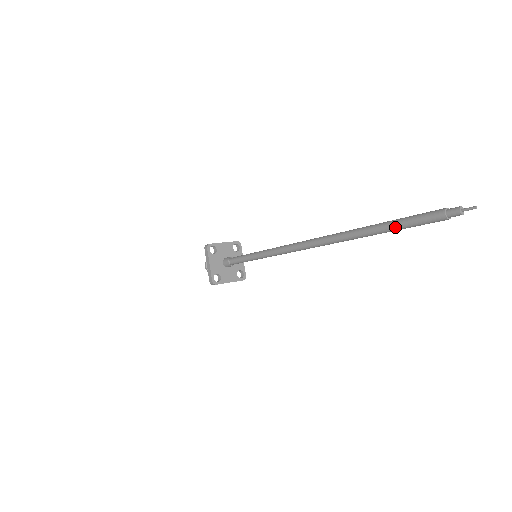
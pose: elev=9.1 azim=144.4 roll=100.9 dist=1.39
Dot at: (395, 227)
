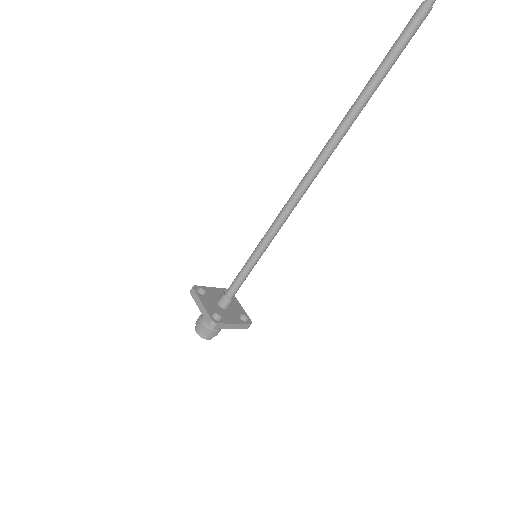
Dot at: (388, 59)
